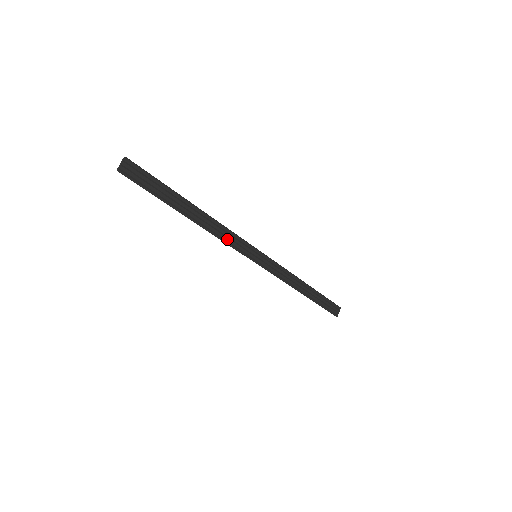
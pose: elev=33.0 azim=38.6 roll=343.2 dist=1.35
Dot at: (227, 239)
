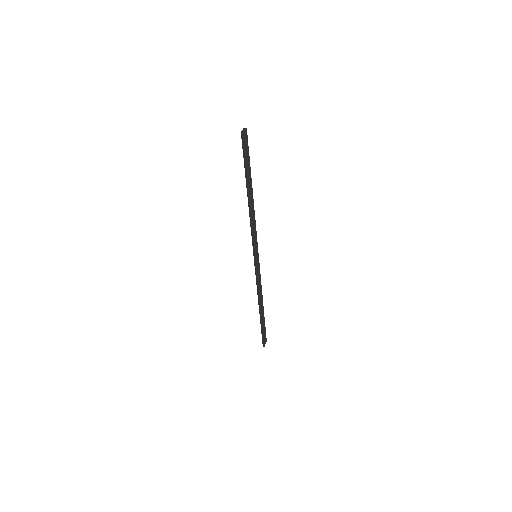
Dot at: (253, 229)
